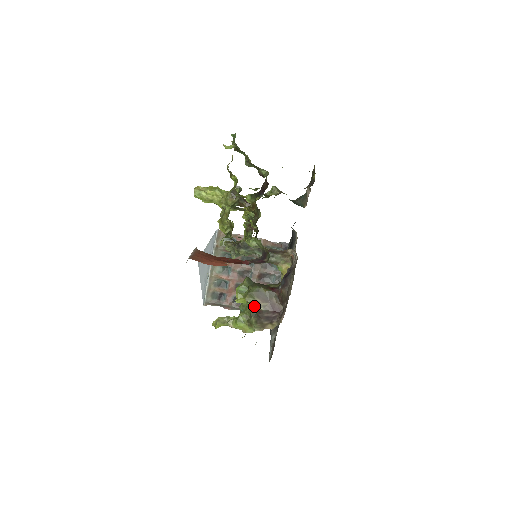
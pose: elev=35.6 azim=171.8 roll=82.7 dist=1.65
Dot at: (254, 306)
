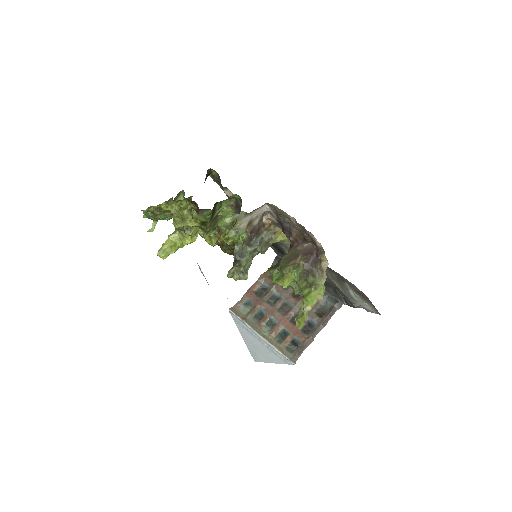
Dot at: (298, 272)
